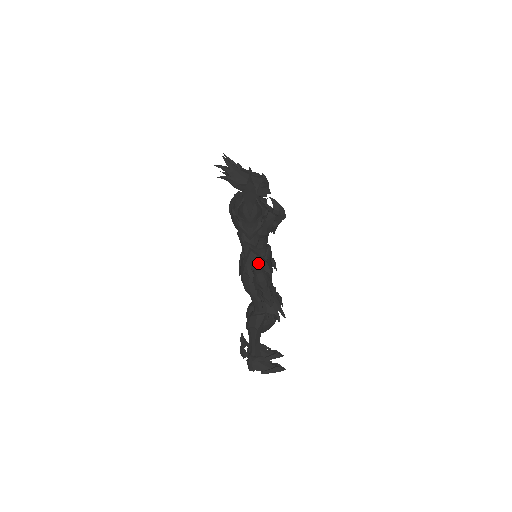
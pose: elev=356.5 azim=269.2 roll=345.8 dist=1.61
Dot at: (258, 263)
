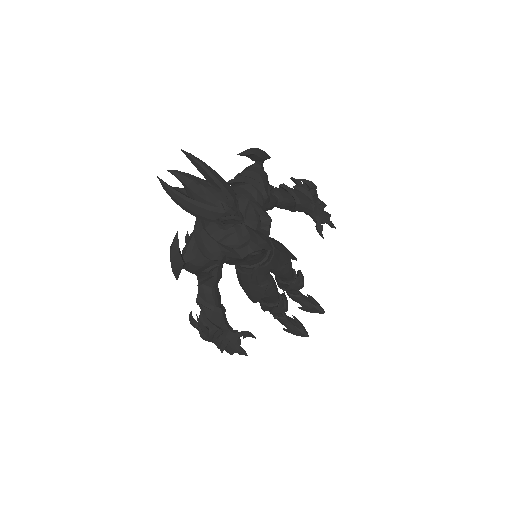
Dot at: (205, 313)
